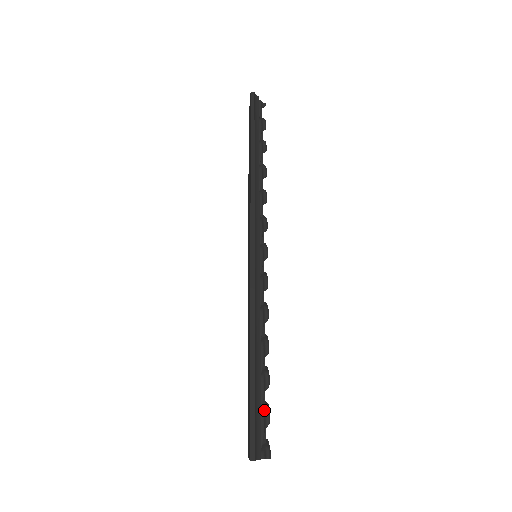
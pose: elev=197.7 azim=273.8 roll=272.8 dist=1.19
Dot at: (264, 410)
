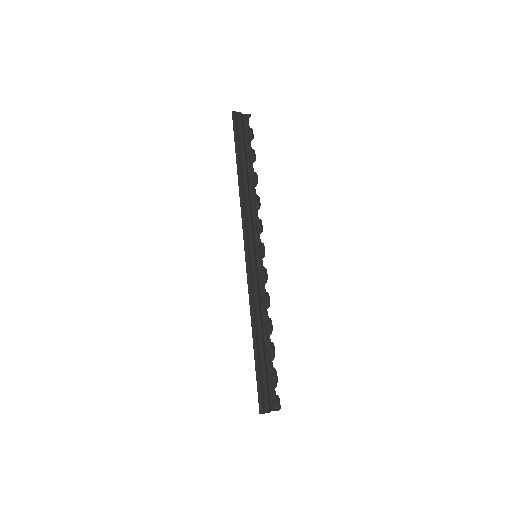
Dot at: (271, 376)
